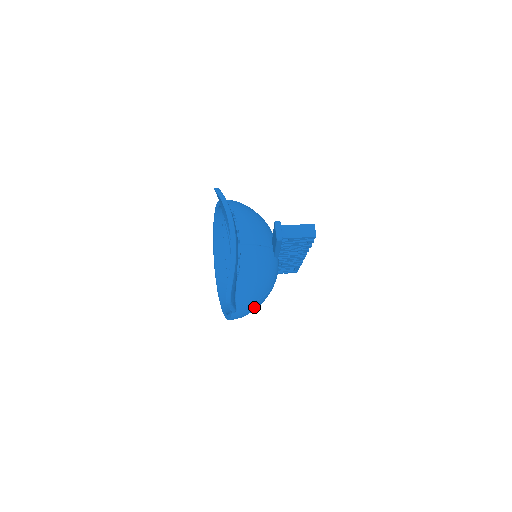
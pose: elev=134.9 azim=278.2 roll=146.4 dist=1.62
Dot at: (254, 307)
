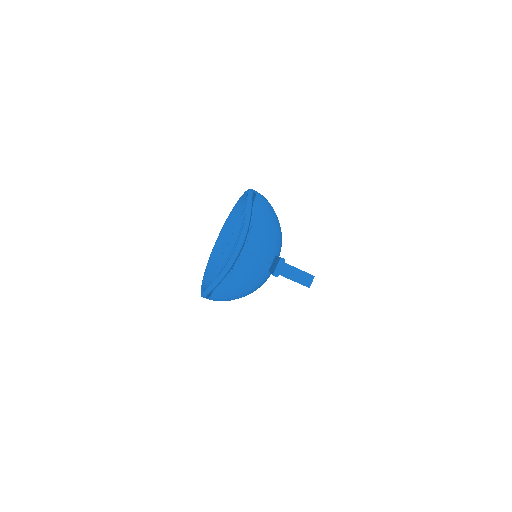
Dot at: (227, 300)
